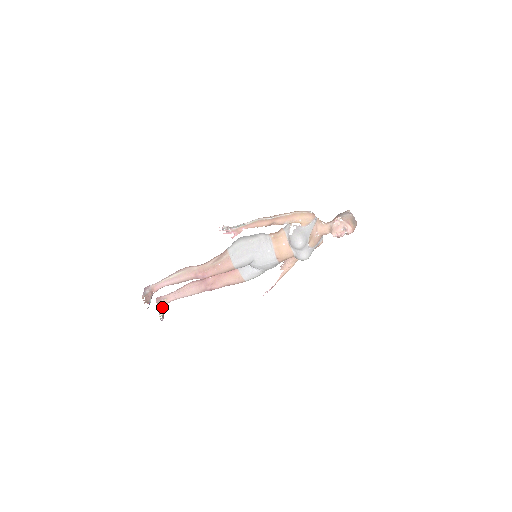
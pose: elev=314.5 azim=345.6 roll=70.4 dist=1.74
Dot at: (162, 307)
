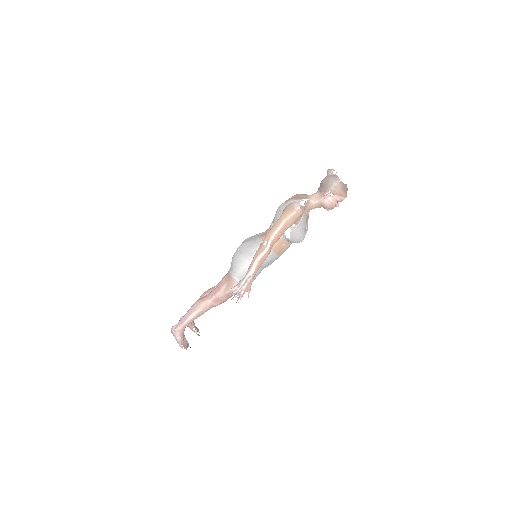
Dot at: (192, 325)
